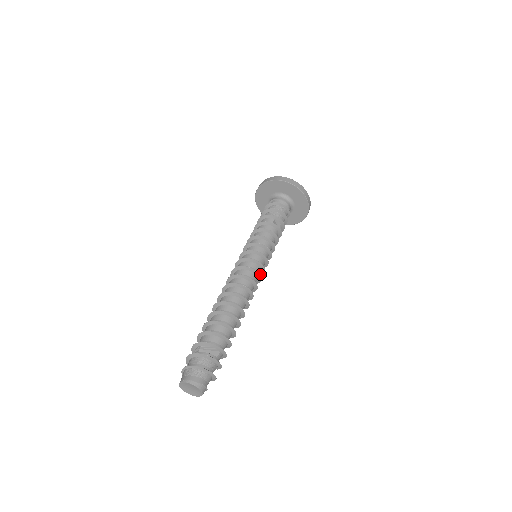
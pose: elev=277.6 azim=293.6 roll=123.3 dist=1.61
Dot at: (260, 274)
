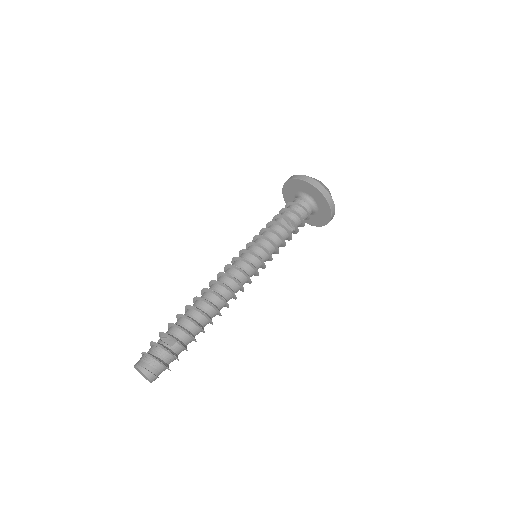
Dot at: (257, 273)
